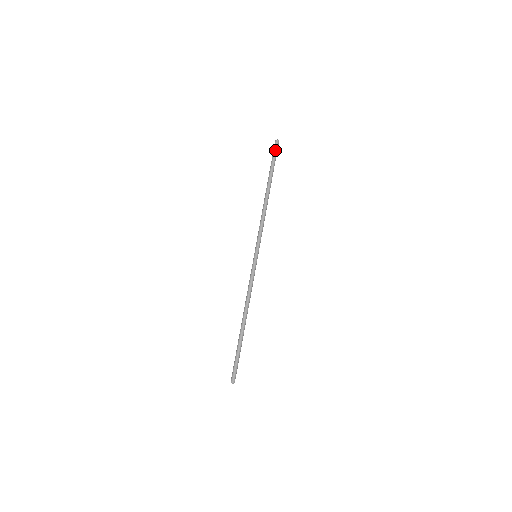
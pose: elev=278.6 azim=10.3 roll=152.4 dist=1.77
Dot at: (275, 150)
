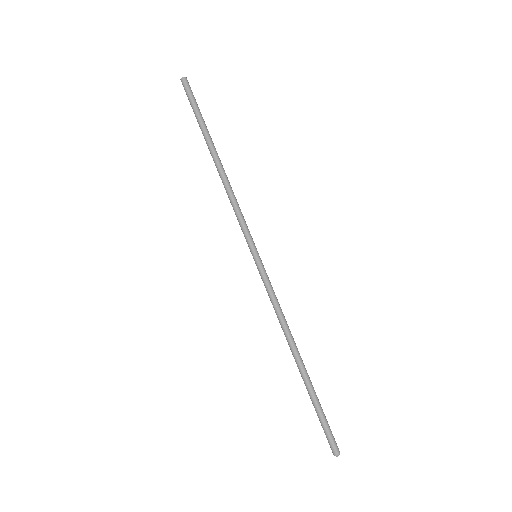
Dot at: (189, 93)
